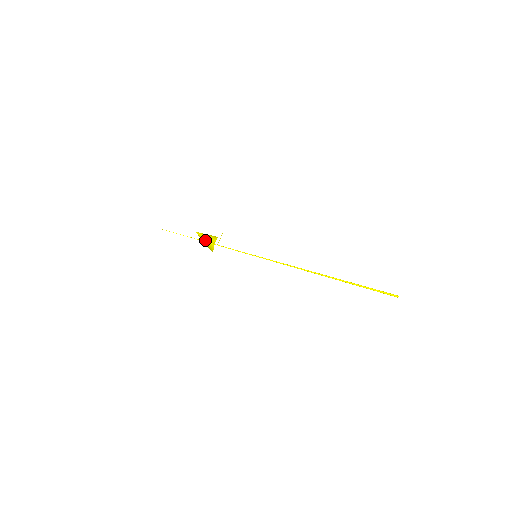
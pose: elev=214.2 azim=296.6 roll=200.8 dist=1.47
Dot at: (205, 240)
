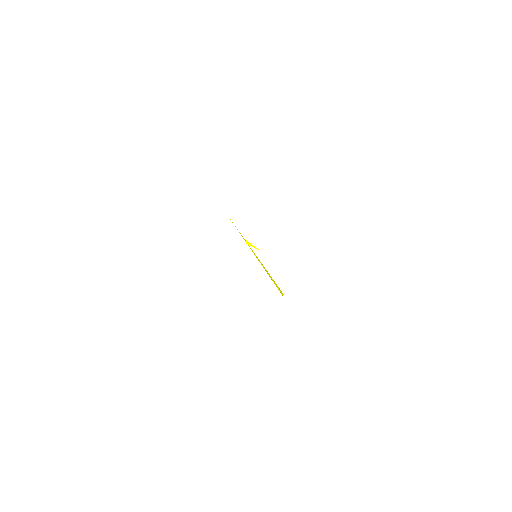
Dot at: occluded
